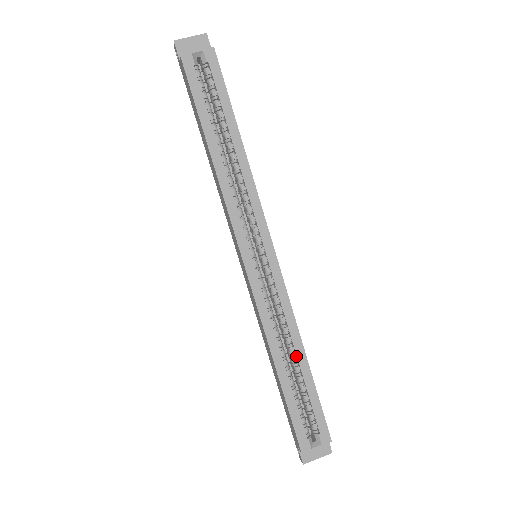
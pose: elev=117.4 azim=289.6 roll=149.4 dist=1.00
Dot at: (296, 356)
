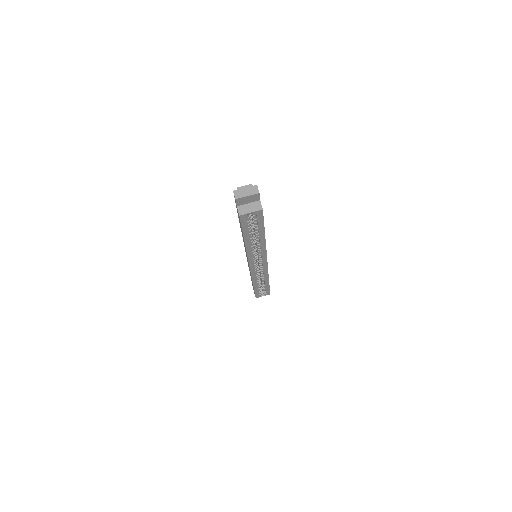
Dot at: (264, 281)
